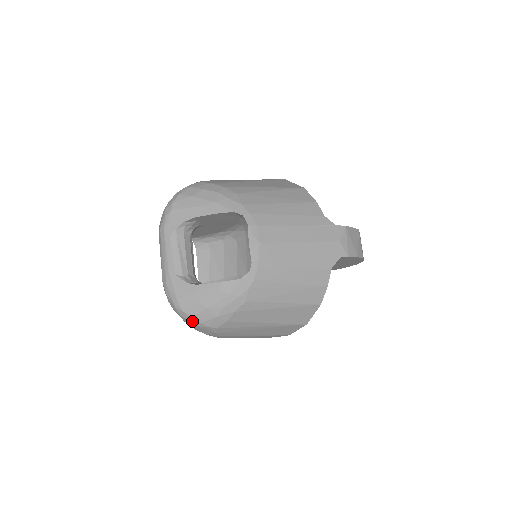
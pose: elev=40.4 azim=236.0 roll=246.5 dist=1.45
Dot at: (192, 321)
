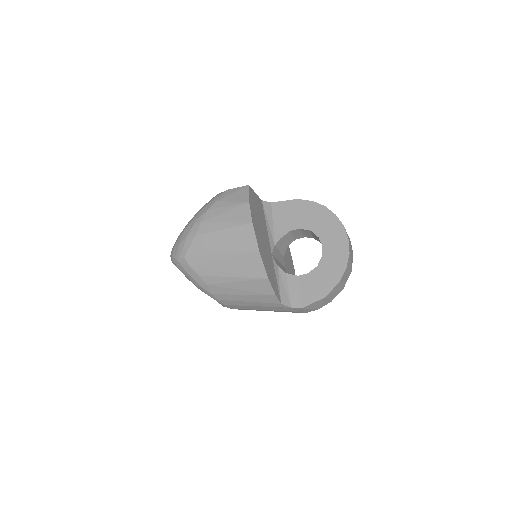
Dot at: occluded
